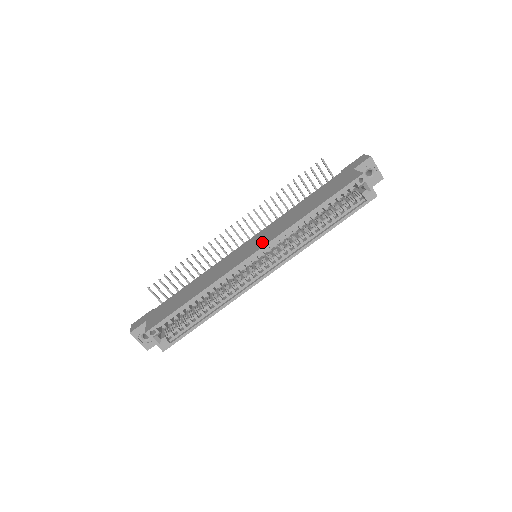
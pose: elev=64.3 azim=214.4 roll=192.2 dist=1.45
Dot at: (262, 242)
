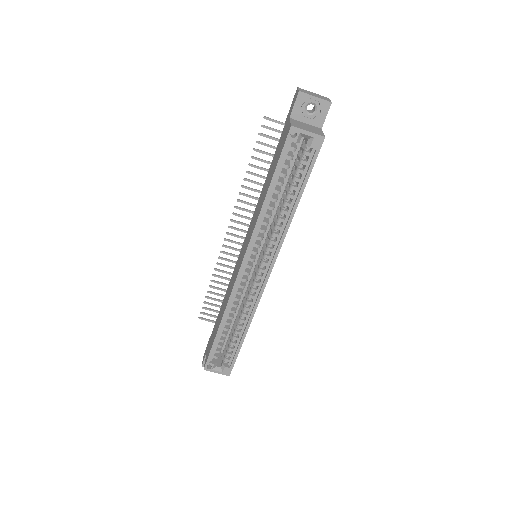
Dot at: (245, 248)
